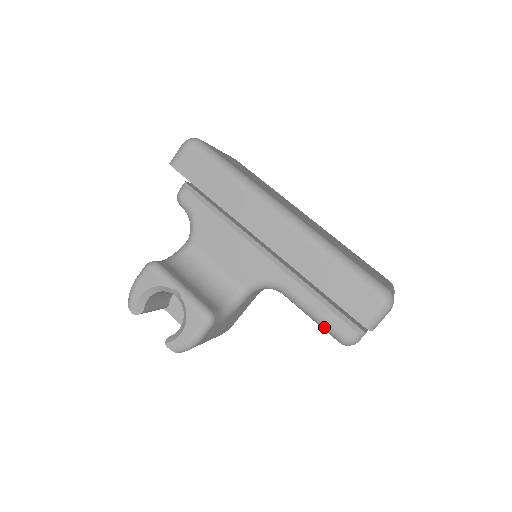
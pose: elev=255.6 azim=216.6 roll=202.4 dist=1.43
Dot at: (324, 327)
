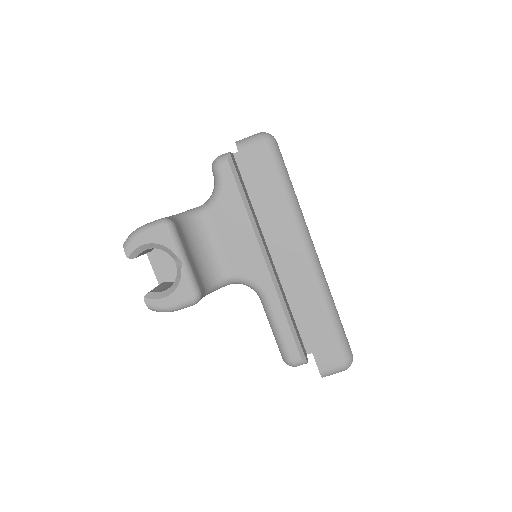
Dot at: (279, 343)
